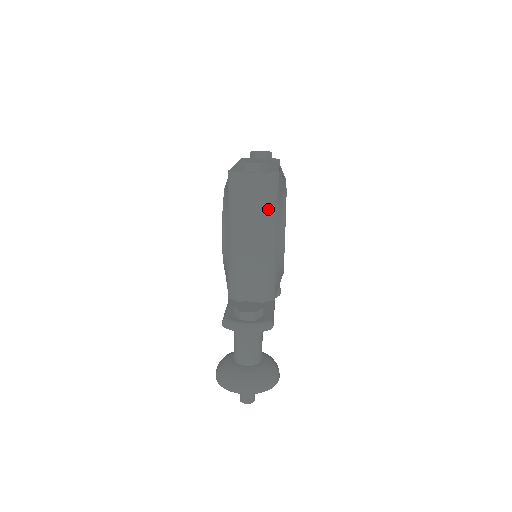
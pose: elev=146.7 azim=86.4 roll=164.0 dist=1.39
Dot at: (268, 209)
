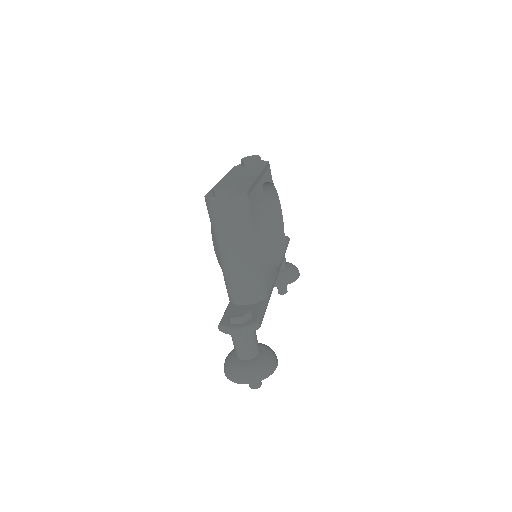
Dot at: (243, 225)
